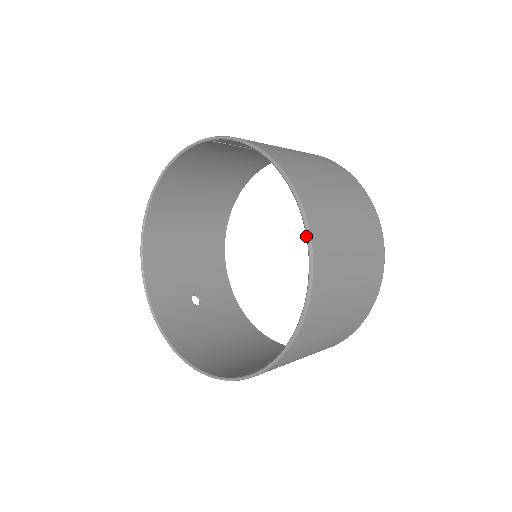
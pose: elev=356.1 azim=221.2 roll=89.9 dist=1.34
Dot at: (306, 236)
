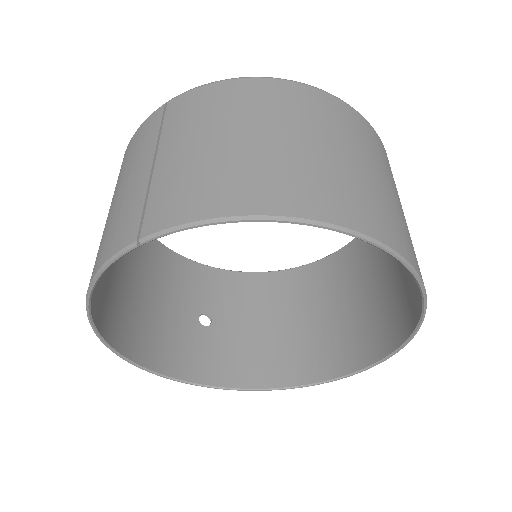
Dot at: occluded
